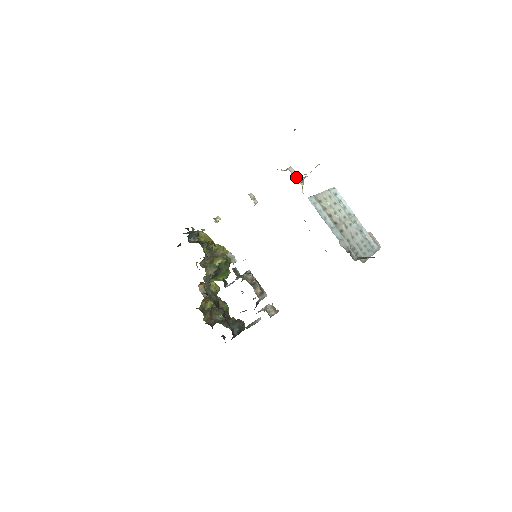
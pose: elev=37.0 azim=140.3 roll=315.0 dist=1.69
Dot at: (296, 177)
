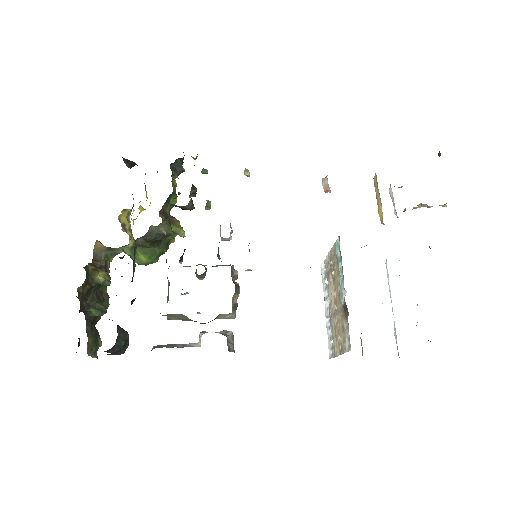
Dot at: occluded
